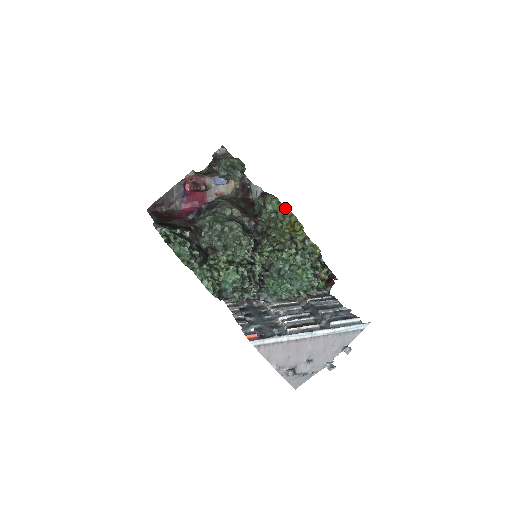
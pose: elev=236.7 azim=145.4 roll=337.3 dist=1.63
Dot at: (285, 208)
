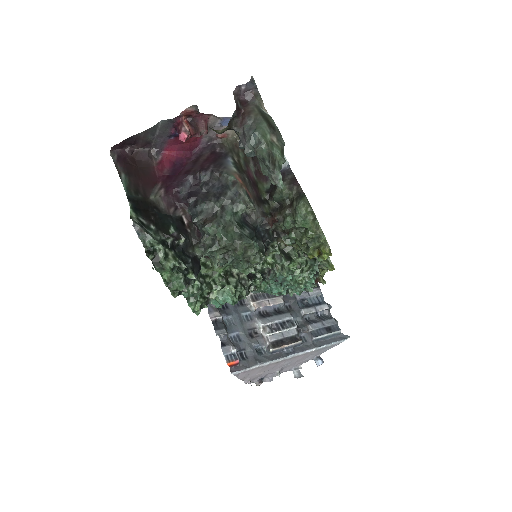
Dot at: (321, 232)
